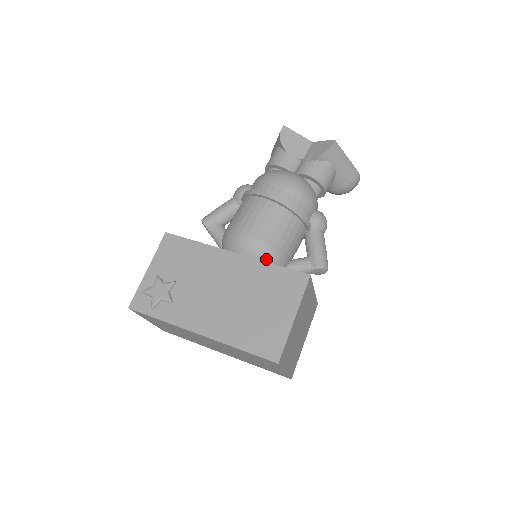
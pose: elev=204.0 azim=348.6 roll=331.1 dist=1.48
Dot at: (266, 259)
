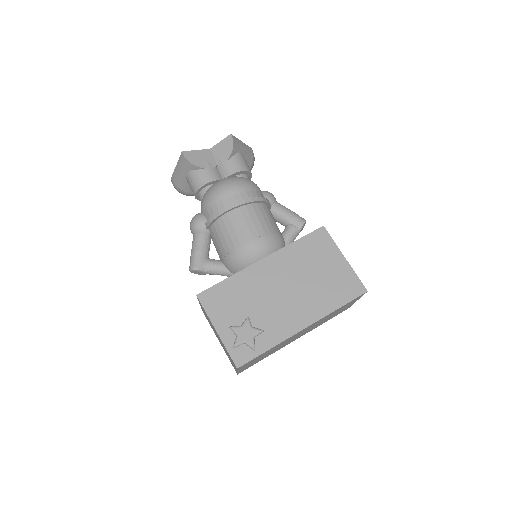
Dot at: (278, 246)
